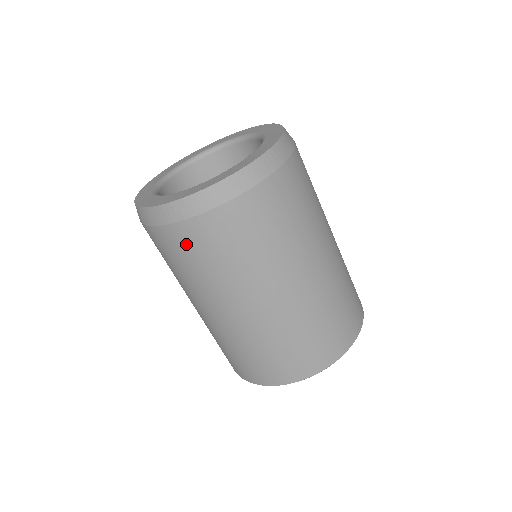
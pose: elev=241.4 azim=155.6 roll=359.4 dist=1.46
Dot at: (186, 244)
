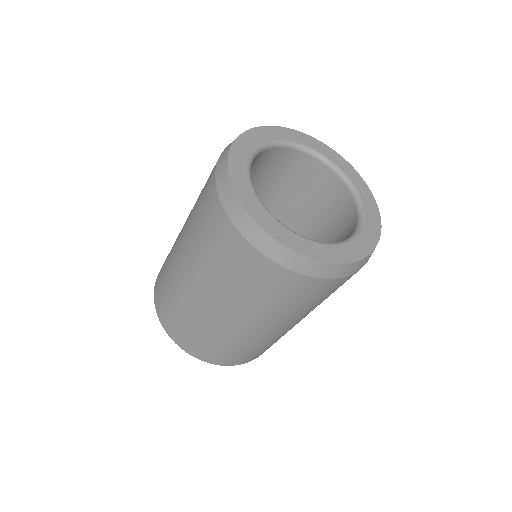
Dot at: (267, 278)
